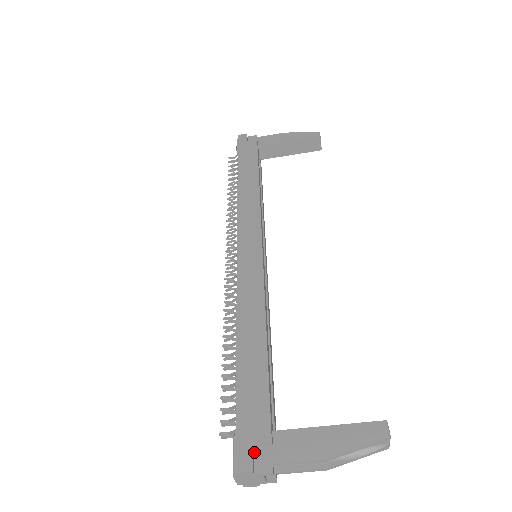
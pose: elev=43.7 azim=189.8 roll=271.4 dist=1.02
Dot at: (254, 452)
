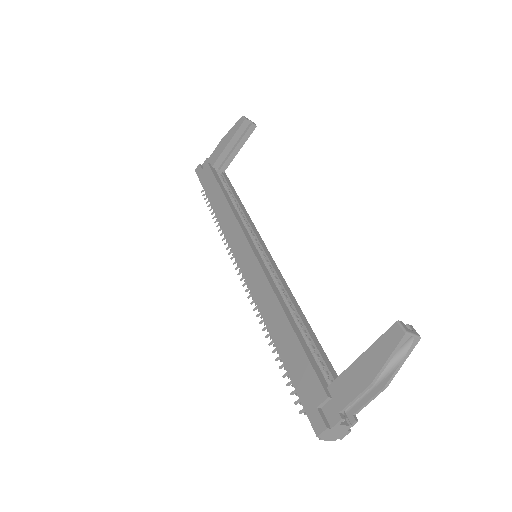
Dot at: (323, 412)
